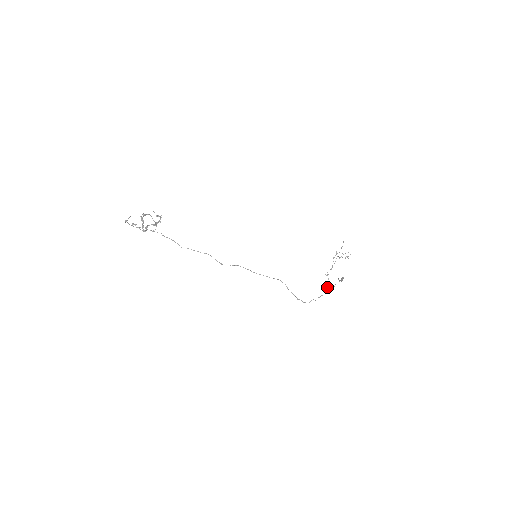
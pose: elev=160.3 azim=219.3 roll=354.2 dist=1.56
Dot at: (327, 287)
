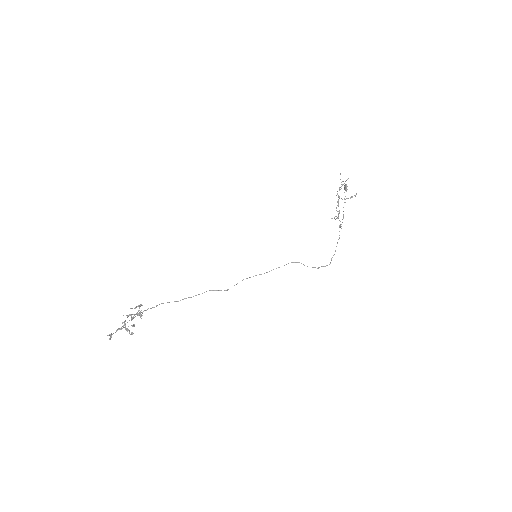
Dot at: (339, 225)
